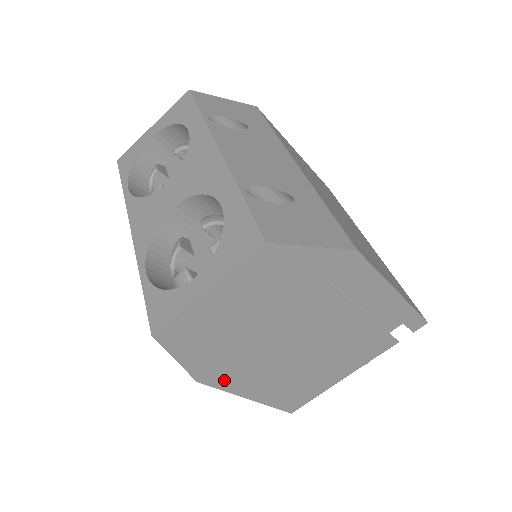
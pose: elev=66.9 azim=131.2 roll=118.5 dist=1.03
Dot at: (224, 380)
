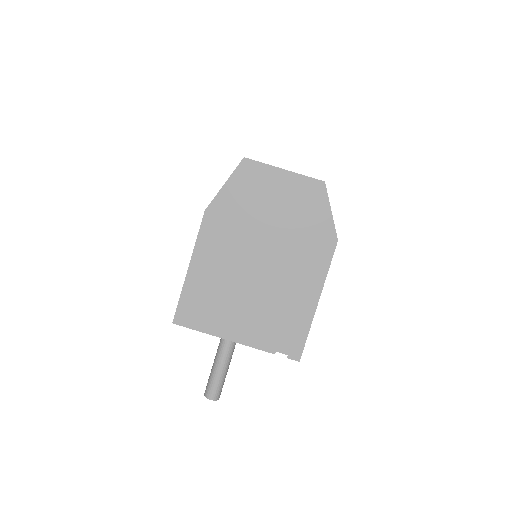
Dot at: (209, 230)
